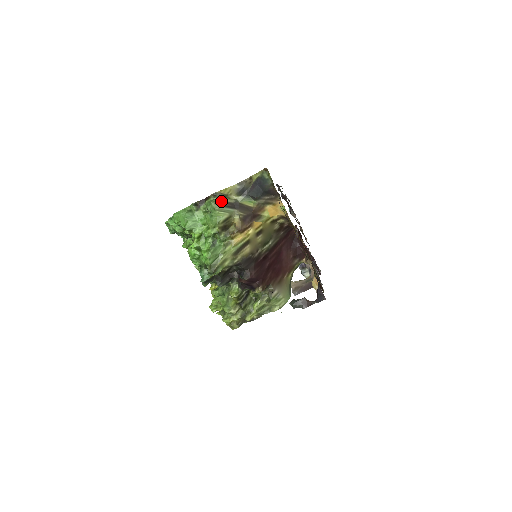
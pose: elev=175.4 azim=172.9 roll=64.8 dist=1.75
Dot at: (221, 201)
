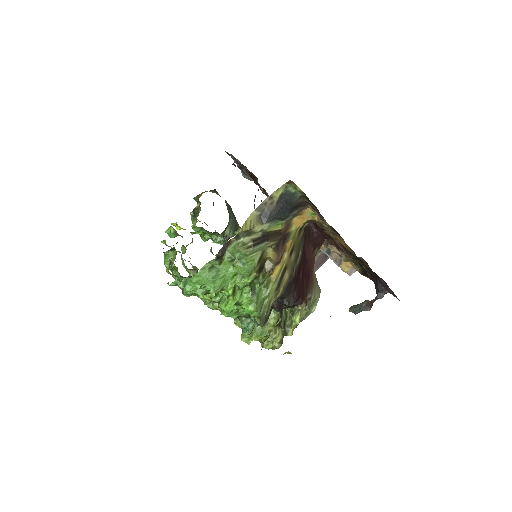
Dot at: (248, 241)
